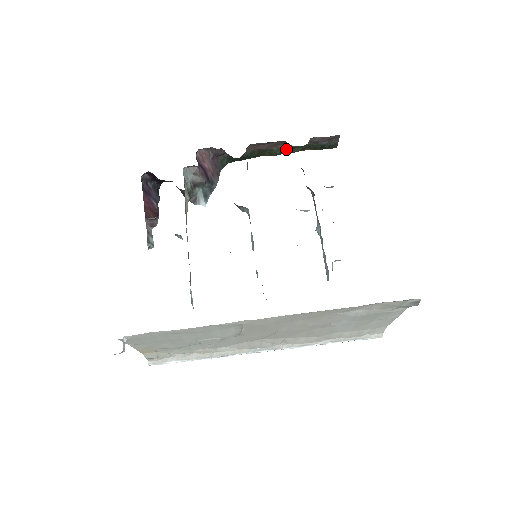
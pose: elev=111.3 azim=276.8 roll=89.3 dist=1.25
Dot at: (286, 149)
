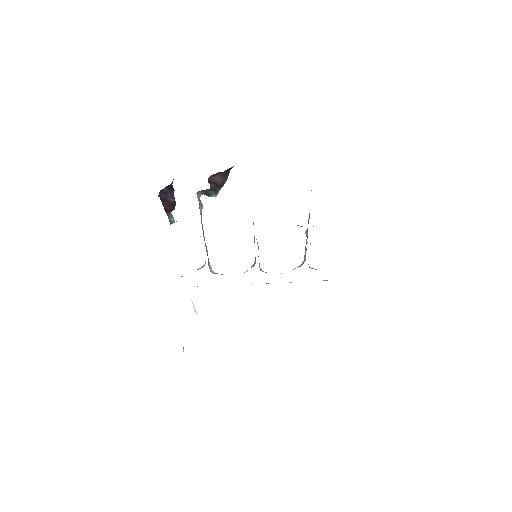
Dot at: occluded
